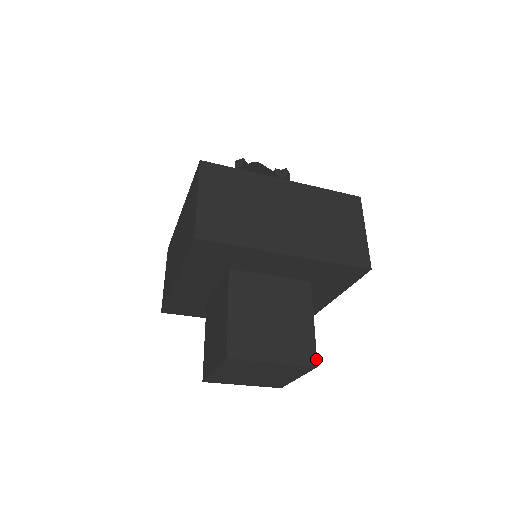
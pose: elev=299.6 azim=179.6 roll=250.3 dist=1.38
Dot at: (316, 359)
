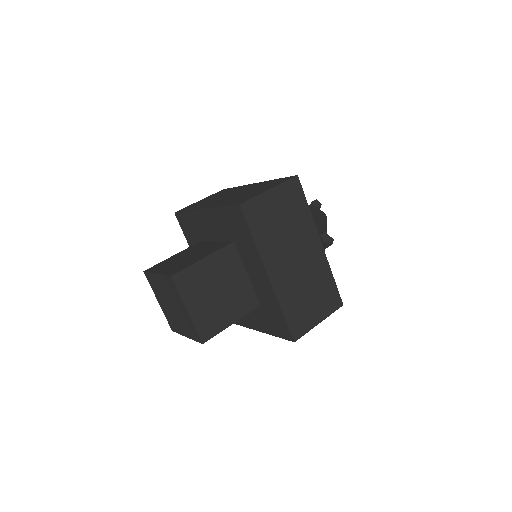
Dot at: (176, 273)
